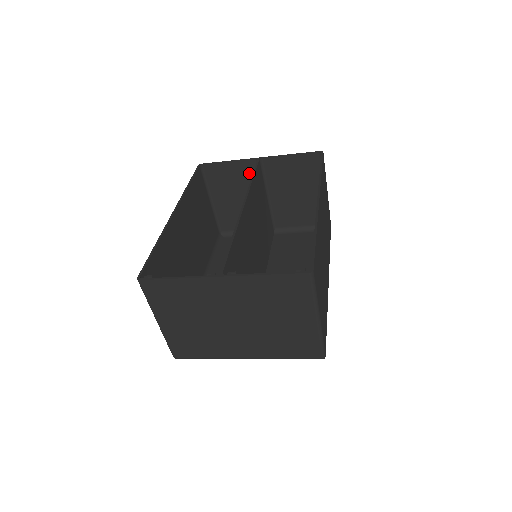
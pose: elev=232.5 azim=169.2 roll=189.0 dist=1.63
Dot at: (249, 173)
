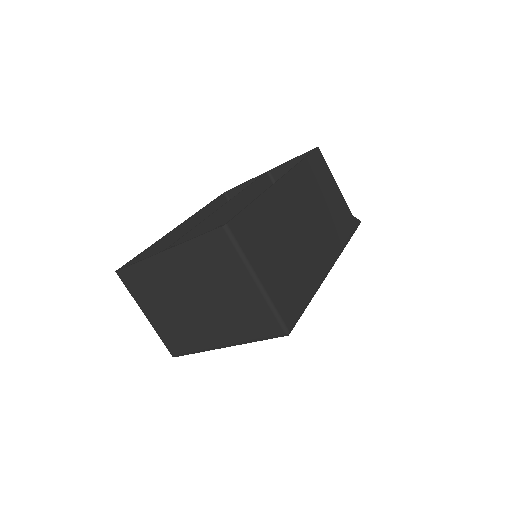
Dot at: occluded
